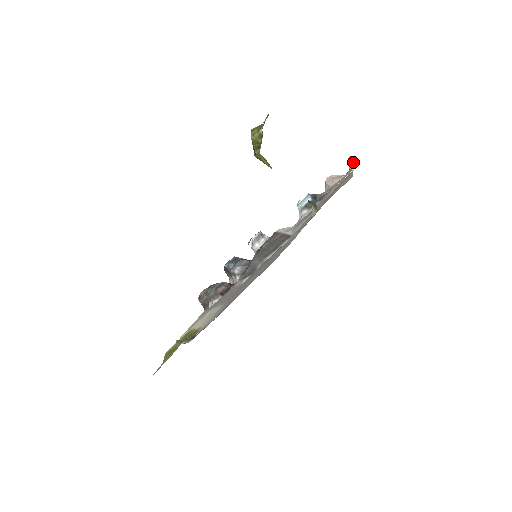
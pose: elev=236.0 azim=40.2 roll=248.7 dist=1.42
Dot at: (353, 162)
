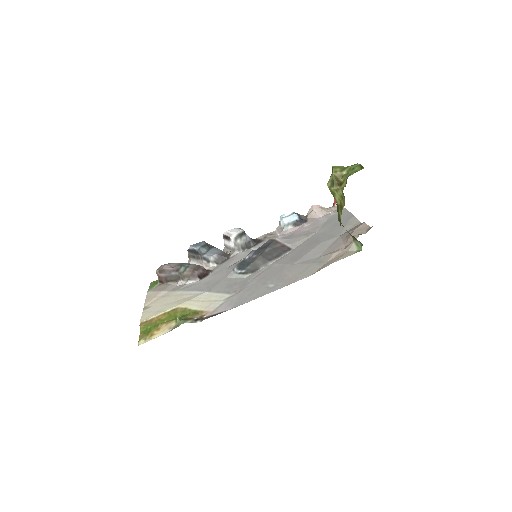
Dot at: occluded
